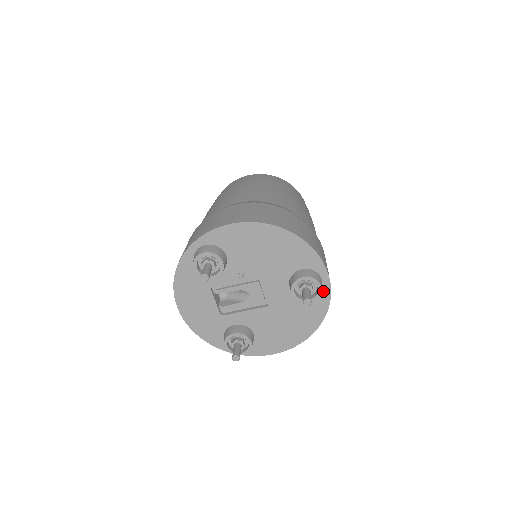
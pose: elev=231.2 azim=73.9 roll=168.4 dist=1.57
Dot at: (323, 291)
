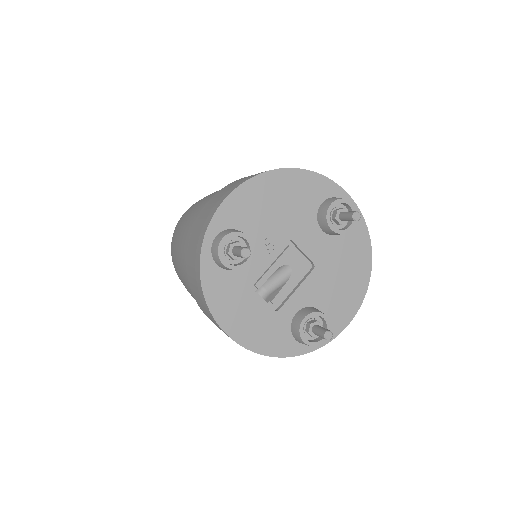
Dot at: occluded
